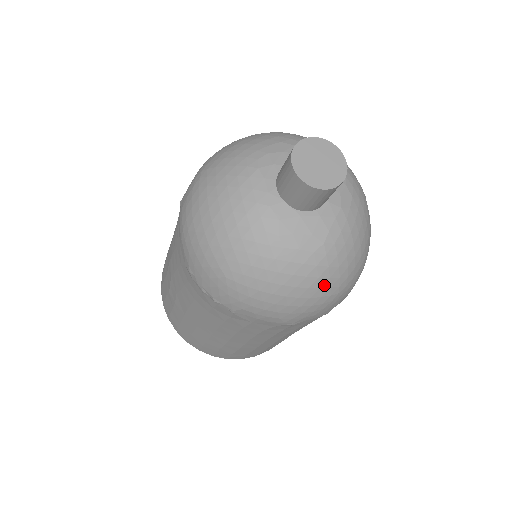
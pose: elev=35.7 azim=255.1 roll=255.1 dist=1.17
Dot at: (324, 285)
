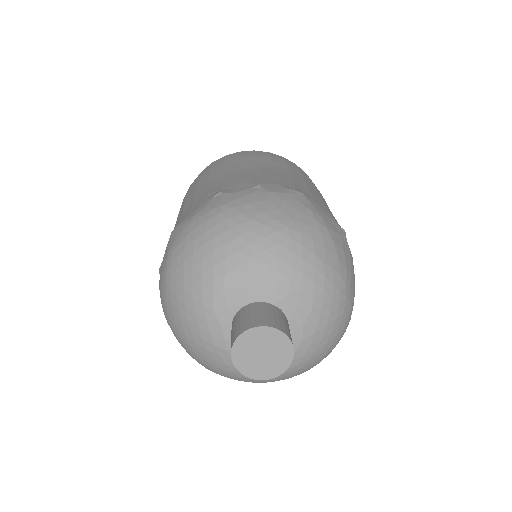
Dot at: occluded
